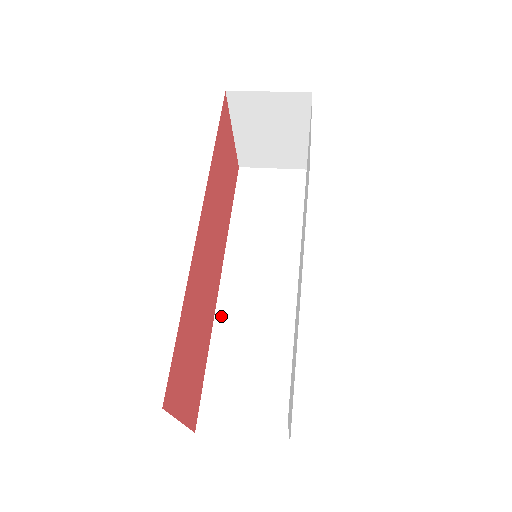
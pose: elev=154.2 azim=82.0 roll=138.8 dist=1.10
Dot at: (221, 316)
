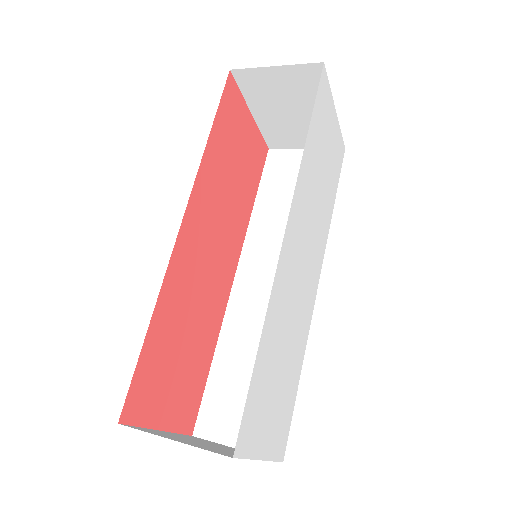
Dot at: (231, 315)
